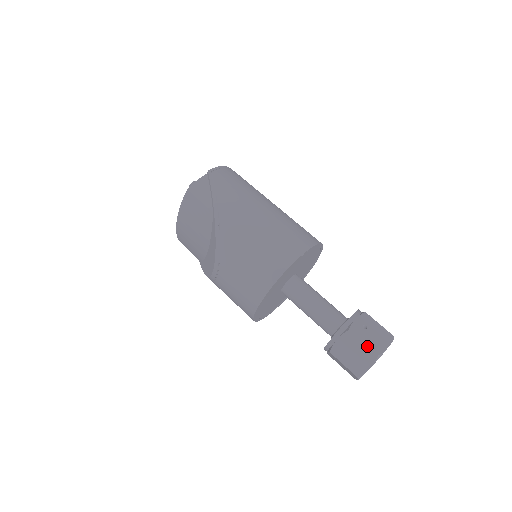
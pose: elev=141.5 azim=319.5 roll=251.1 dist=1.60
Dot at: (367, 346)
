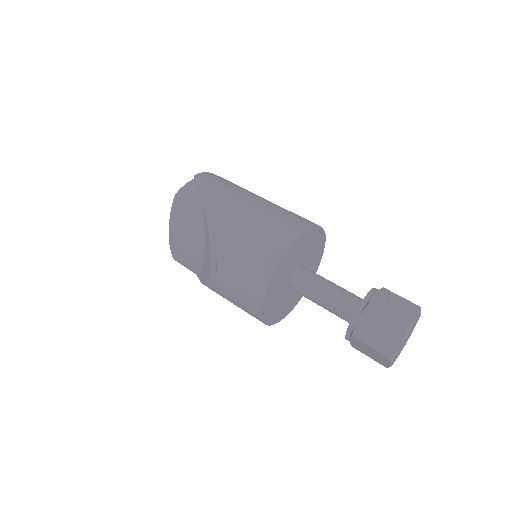
Dot at: (392, 318)
